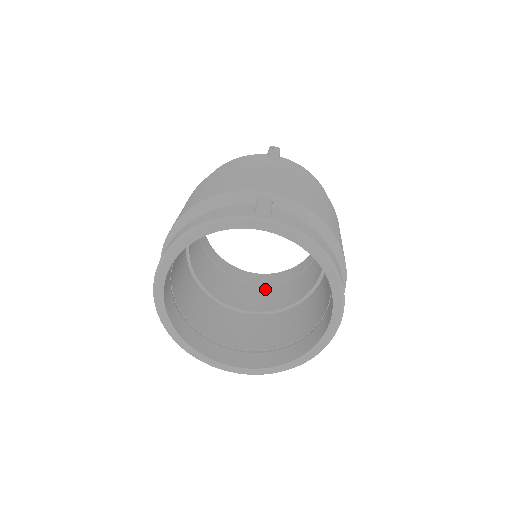
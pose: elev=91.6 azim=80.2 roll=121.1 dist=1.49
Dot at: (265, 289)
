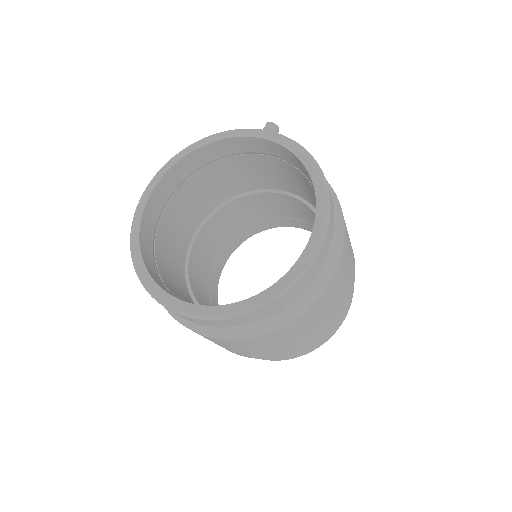
Dot at: occluded
